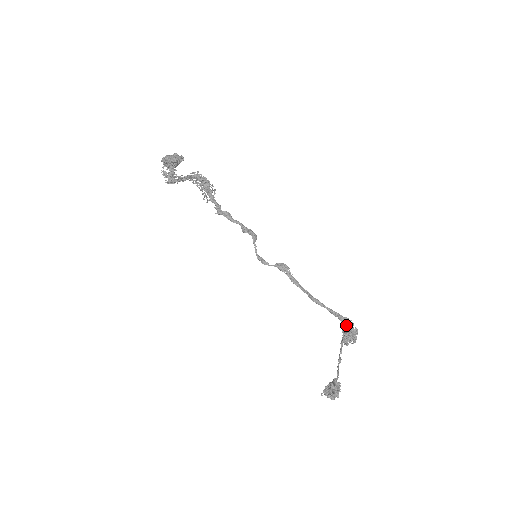
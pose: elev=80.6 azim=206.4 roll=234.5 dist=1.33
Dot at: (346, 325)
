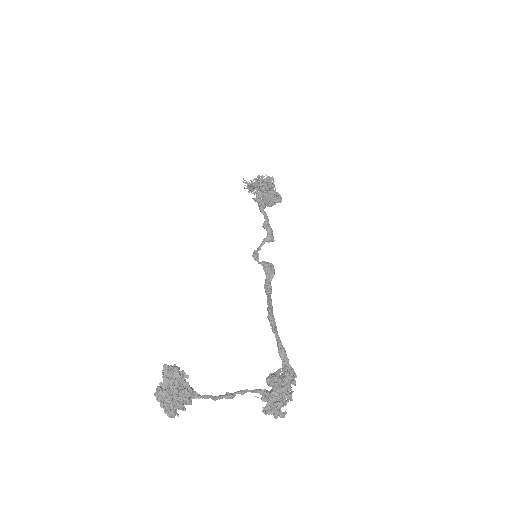
Dot at: occluded
